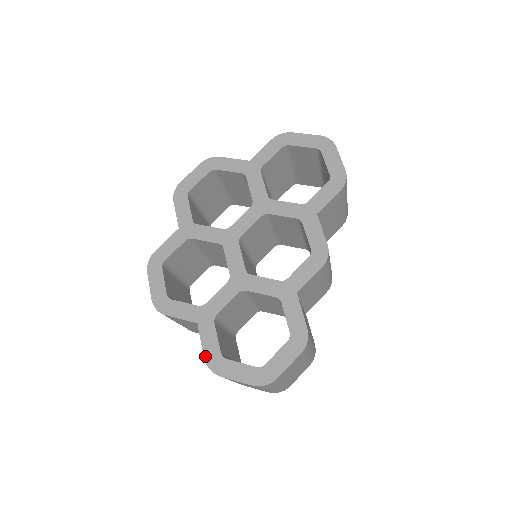
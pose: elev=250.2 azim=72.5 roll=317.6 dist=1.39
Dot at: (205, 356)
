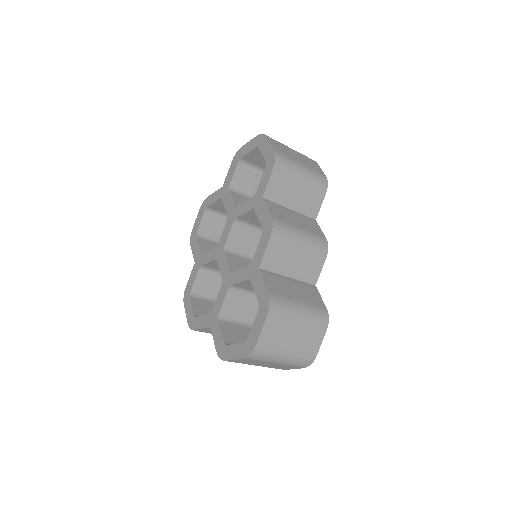
Dot at: (216, 349)
